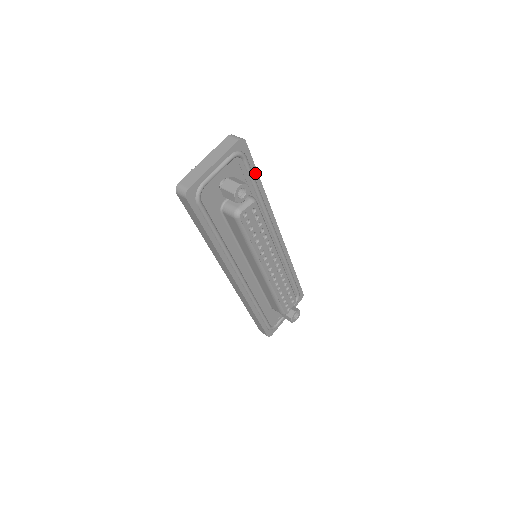
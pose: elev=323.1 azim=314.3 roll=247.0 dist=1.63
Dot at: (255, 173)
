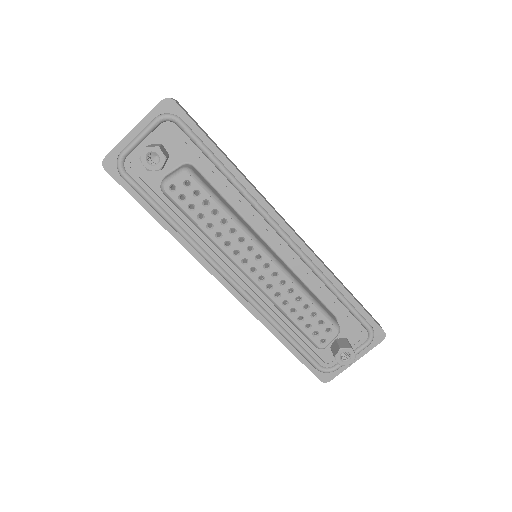
Dot at: (207, 141)
